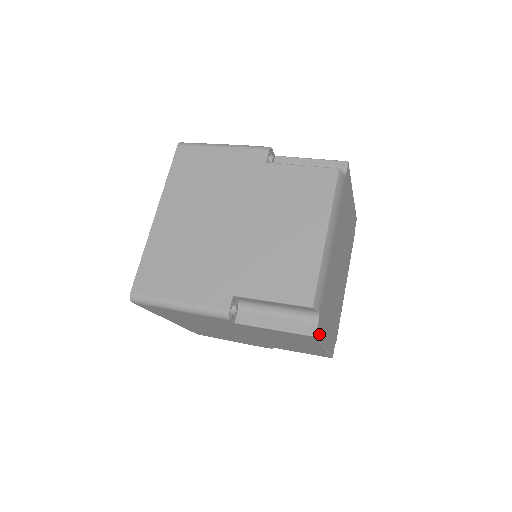
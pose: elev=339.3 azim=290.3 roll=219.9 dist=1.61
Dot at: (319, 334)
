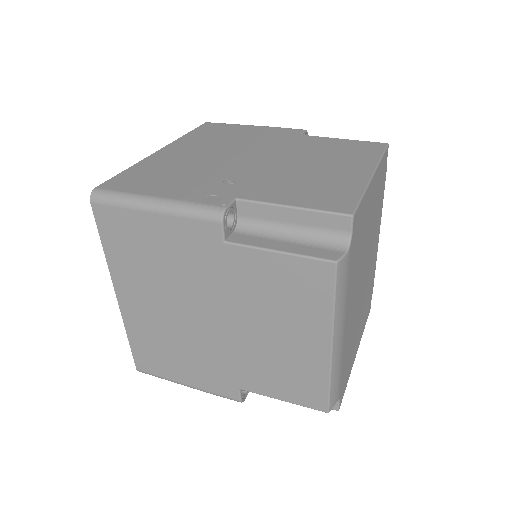
Dot at: (343, 392)
